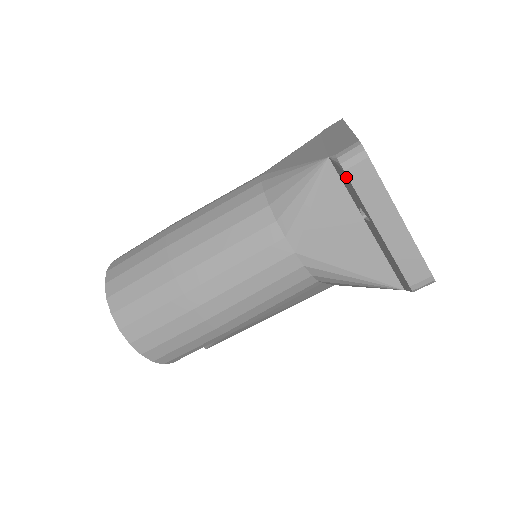
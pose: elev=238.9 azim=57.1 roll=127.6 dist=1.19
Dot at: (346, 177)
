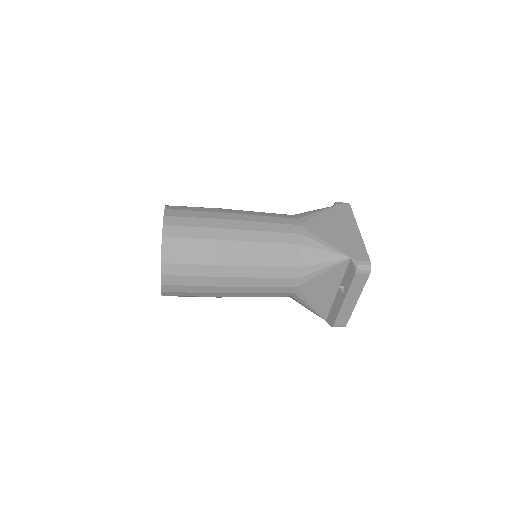
Dot at: (353, 274)
